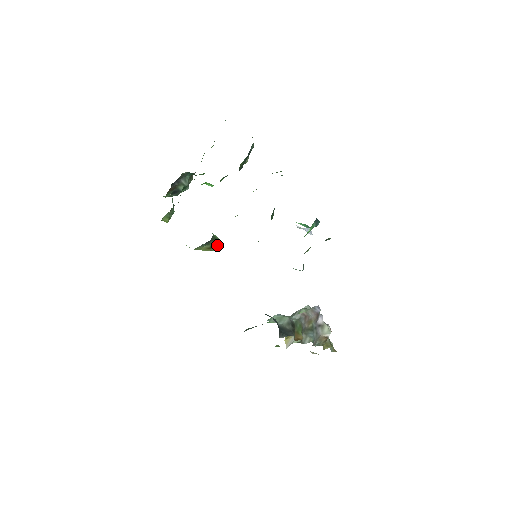
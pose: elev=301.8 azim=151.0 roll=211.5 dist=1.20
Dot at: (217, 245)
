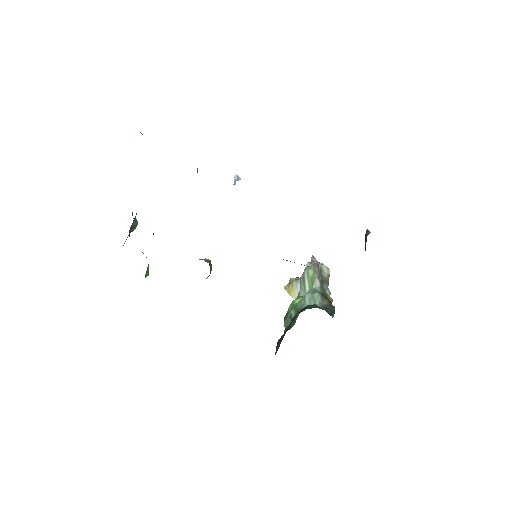
Dot at: (211, 267)
